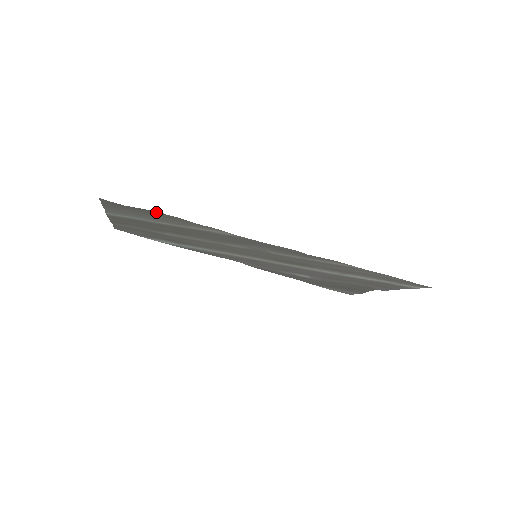
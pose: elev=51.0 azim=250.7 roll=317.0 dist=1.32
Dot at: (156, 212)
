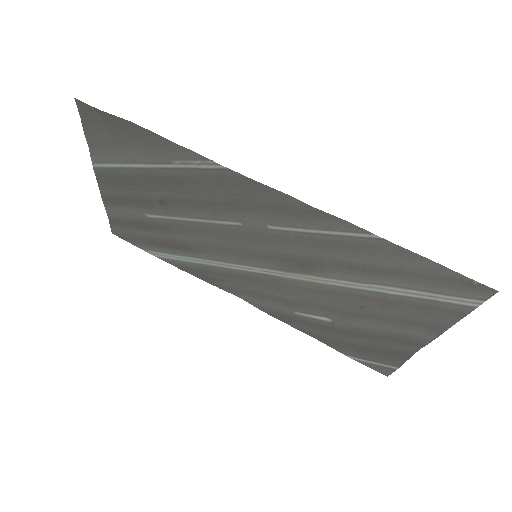
Dot at: (134, 128)
